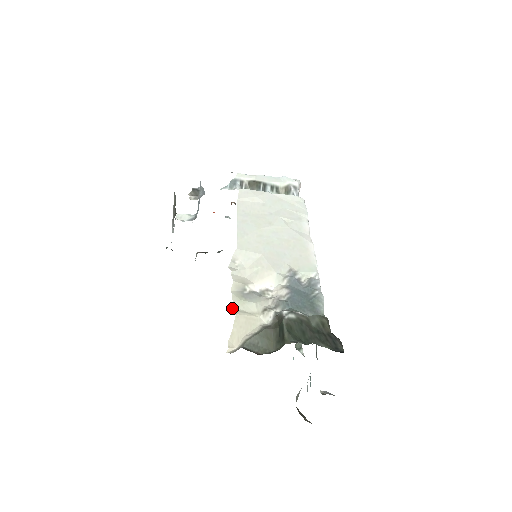
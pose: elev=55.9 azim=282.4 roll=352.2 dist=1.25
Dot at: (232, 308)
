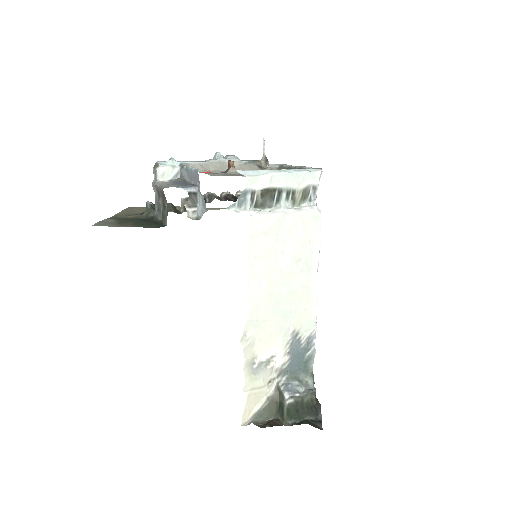
Dot at: (245, 388)
